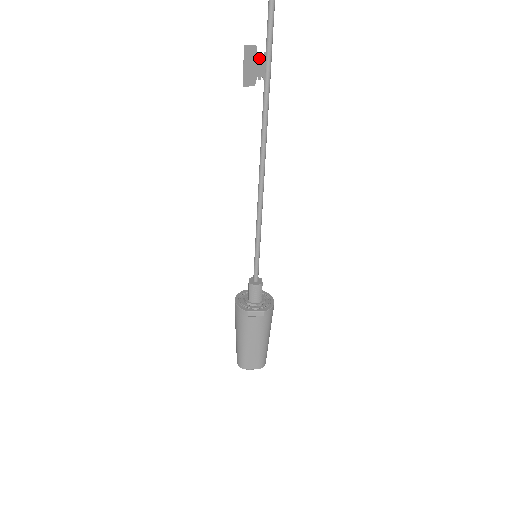
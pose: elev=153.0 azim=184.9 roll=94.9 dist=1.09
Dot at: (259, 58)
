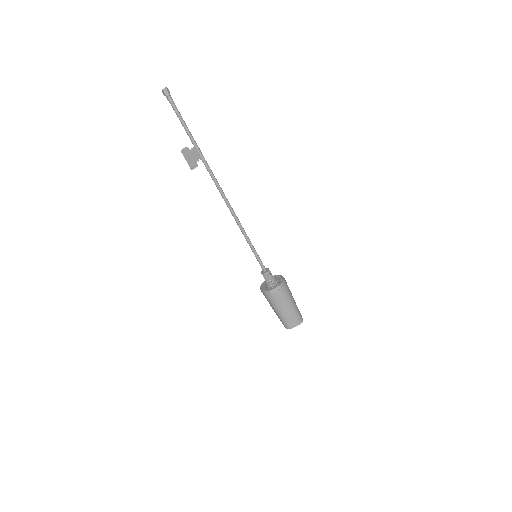
Dot at: (192, 151)
